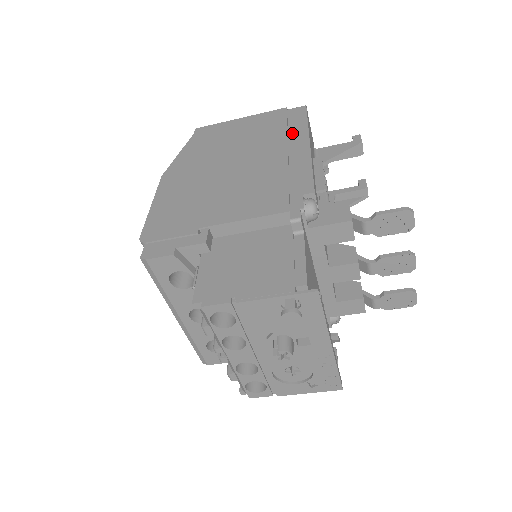
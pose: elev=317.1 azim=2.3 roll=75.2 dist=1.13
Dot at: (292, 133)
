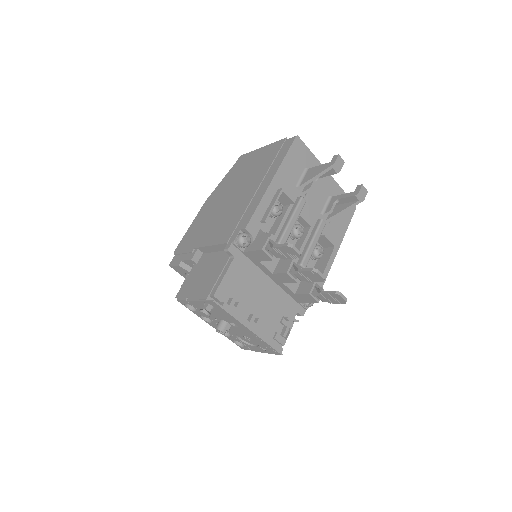
Dot at: (272, 168)
